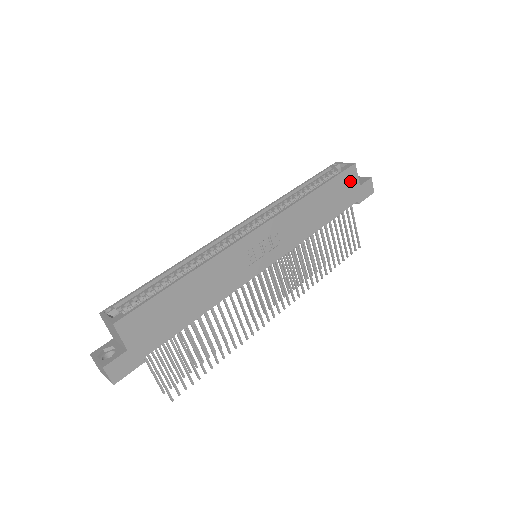
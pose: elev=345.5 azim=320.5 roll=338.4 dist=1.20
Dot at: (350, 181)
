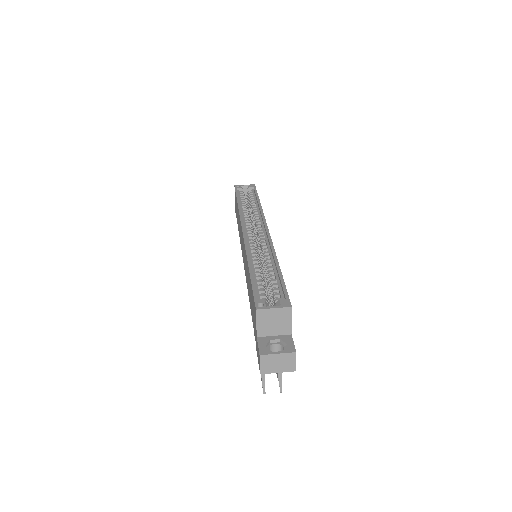
Dot at: occluded
